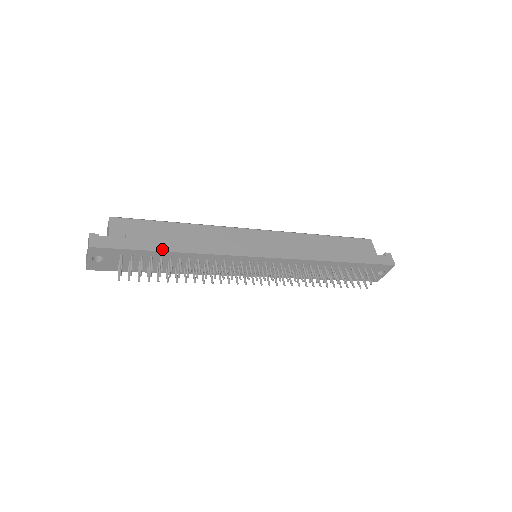
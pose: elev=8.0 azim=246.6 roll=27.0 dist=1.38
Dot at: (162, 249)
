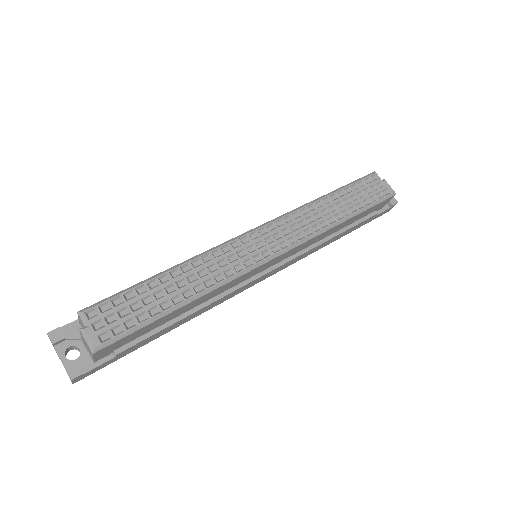
Dot at: occluded
